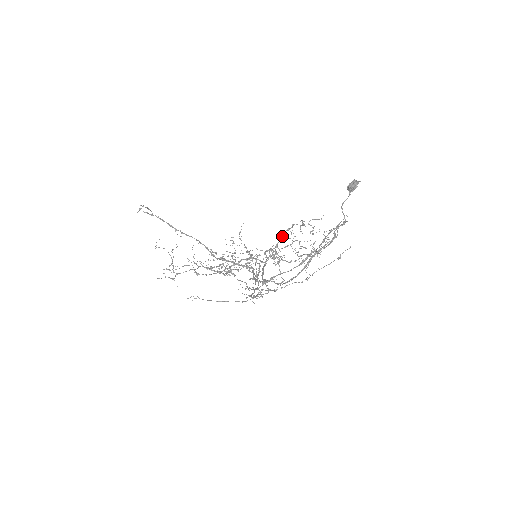
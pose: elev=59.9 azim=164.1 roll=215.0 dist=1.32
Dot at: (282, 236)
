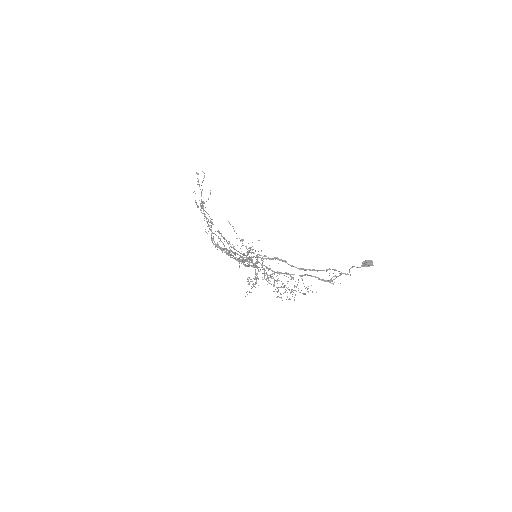
Dot at: (271, 274)
